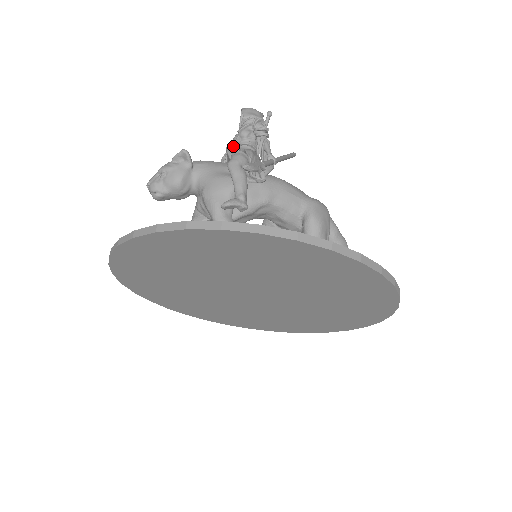
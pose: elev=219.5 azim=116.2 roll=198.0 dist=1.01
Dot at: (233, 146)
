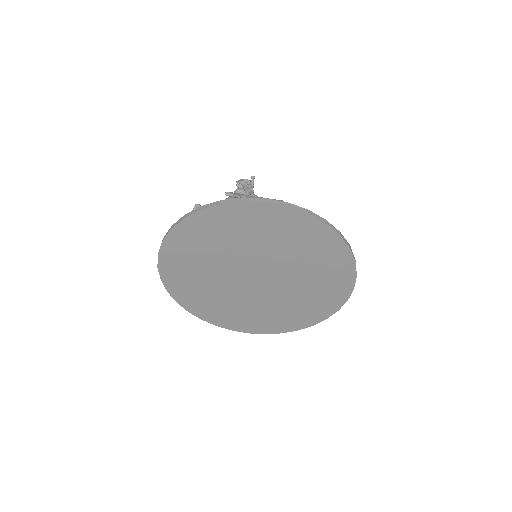
Dot at: occluded
